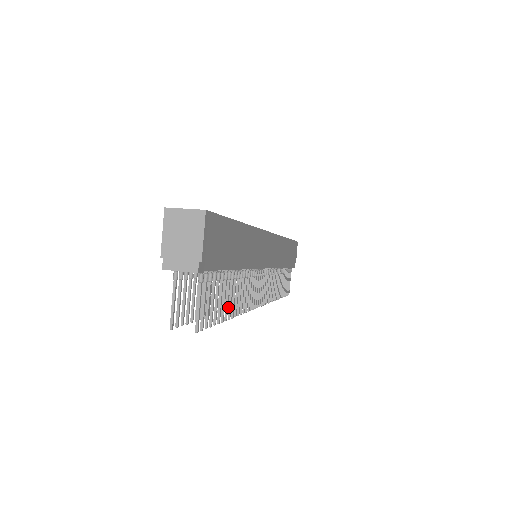
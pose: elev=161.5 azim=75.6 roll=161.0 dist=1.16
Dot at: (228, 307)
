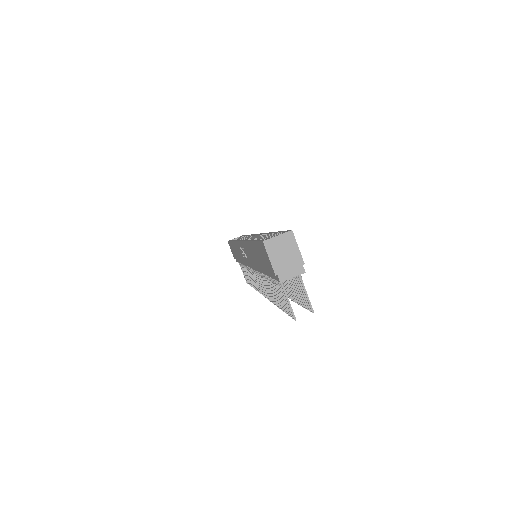
Dot at: occluded
